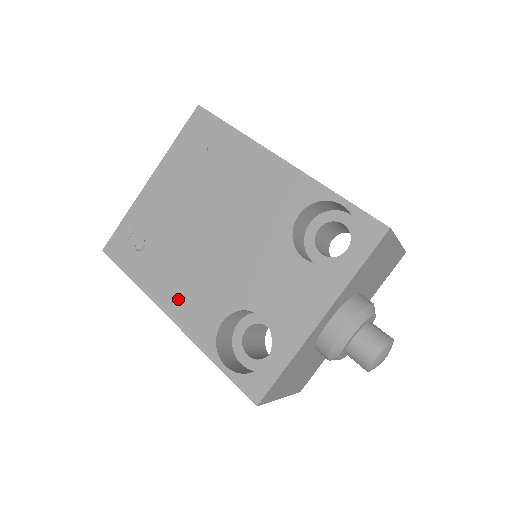
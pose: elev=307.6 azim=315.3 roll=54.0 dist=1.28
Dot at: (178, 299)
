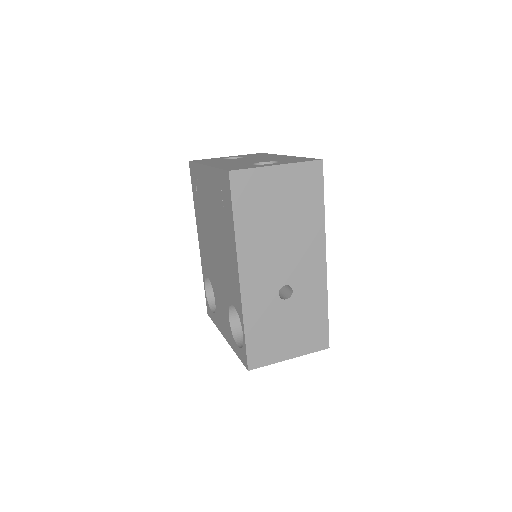
Dot at: (201, 241)
